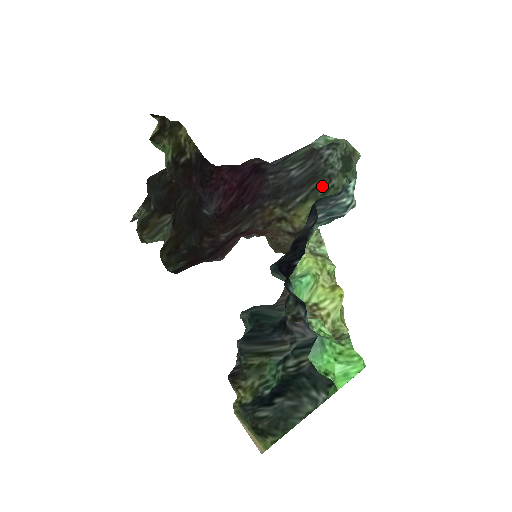
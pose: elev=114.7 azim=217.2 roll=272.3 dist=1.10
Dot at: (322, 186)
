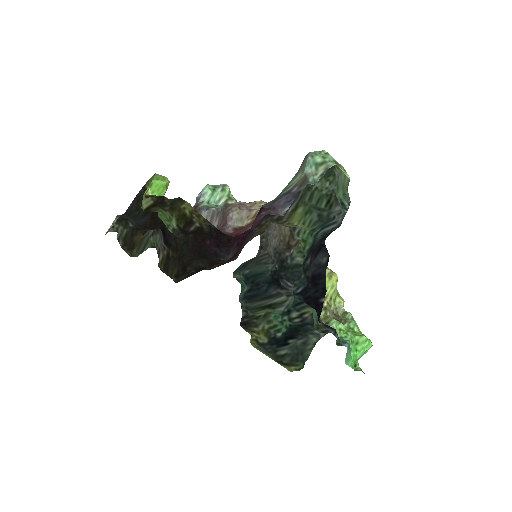
Dot at: (307, 190)
